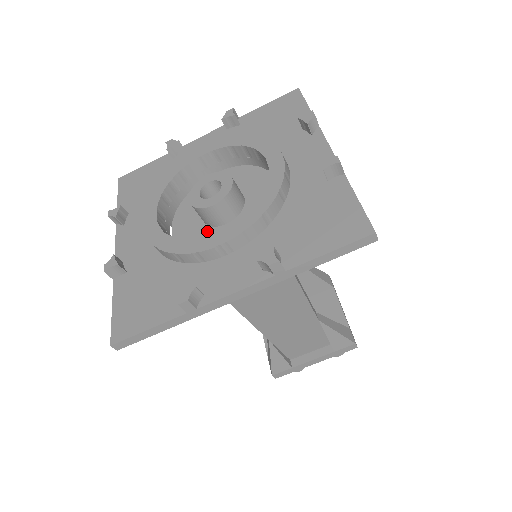
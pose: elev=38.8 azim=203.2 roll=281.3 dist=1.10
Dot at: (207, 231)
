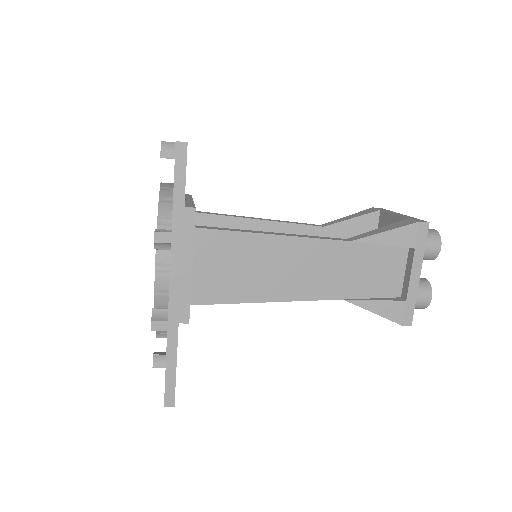
Dot at: occluded
